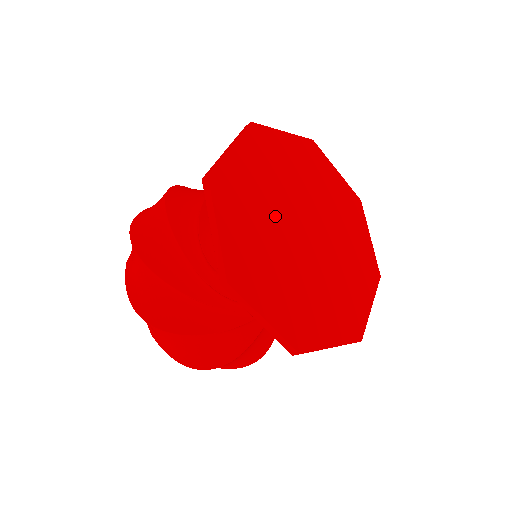
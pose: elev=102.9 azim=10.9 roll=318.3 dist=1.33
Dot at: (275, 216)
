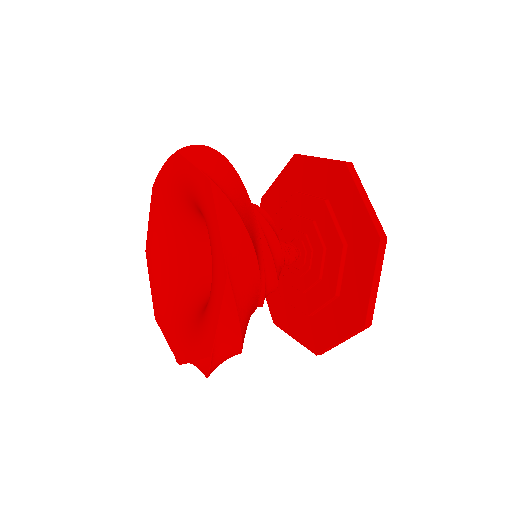
Dot at: occluded
